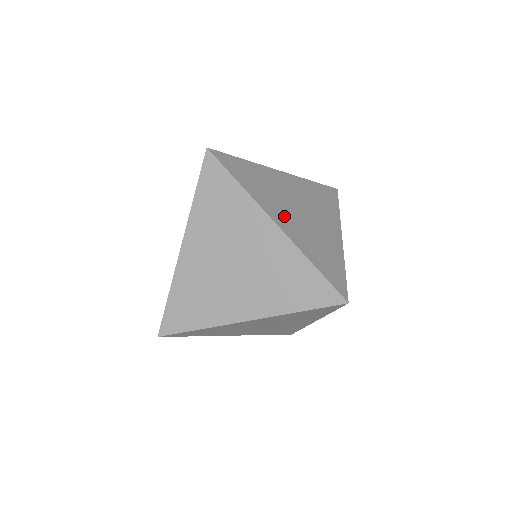
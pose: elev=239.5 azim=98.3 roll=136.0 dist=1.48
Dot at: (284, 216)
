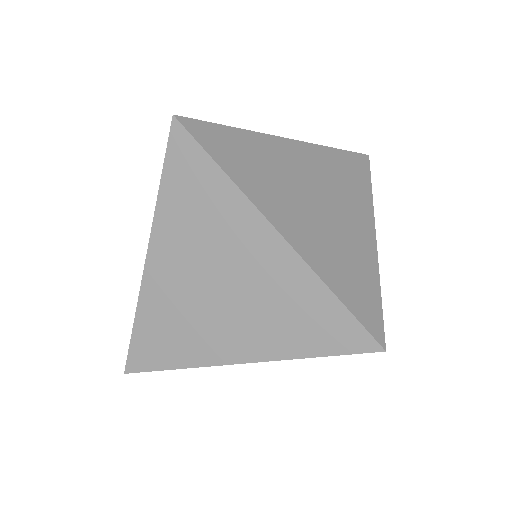
Dot at: (292, 217)
